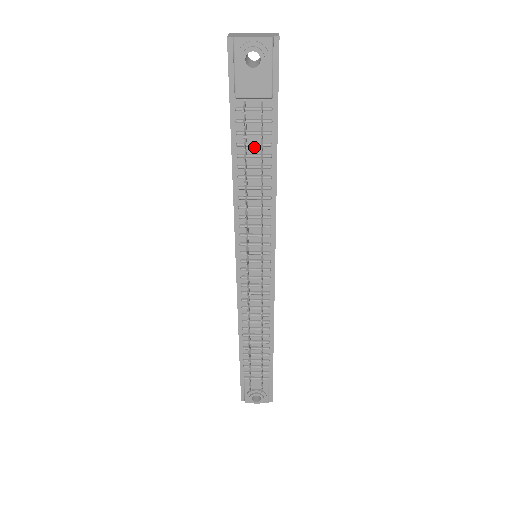
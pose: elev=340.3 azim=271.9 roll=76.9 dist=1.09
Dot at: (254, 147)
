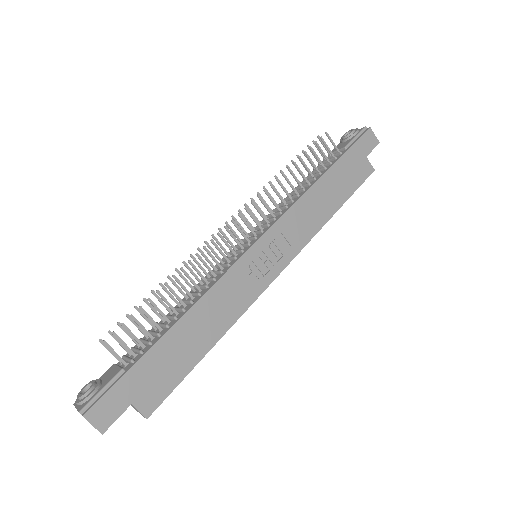
Dot at: occluded
